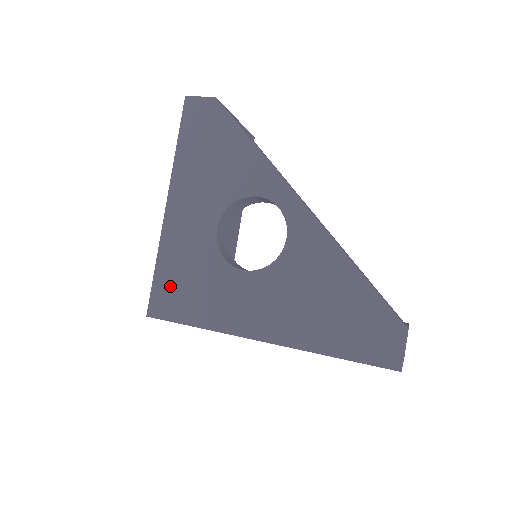
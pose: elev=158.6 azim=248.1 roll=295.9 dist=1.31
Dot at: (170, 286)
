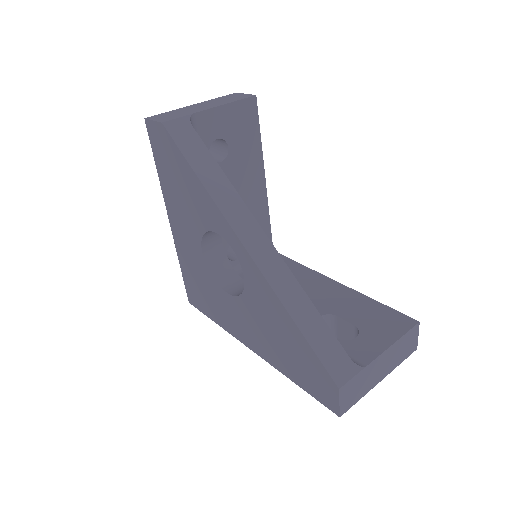
Dot at: (192, 287)
